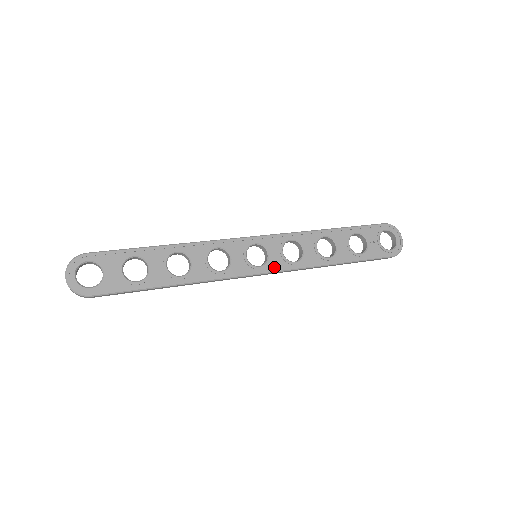
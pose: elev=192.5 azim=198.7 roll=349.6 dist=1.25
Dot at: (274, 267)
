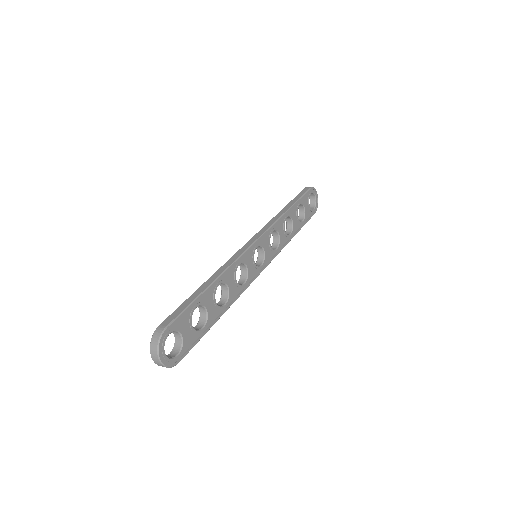
Dot at: (268, 260)
